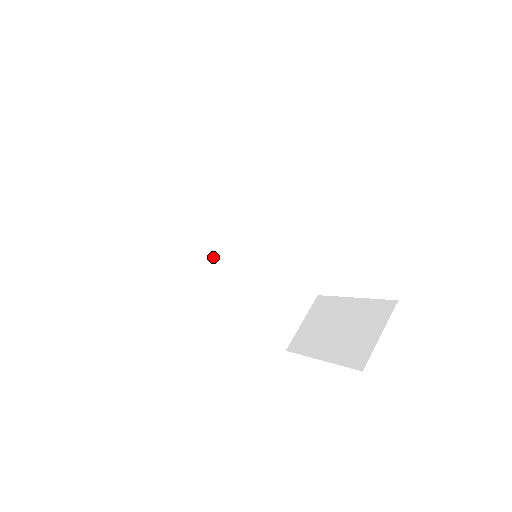
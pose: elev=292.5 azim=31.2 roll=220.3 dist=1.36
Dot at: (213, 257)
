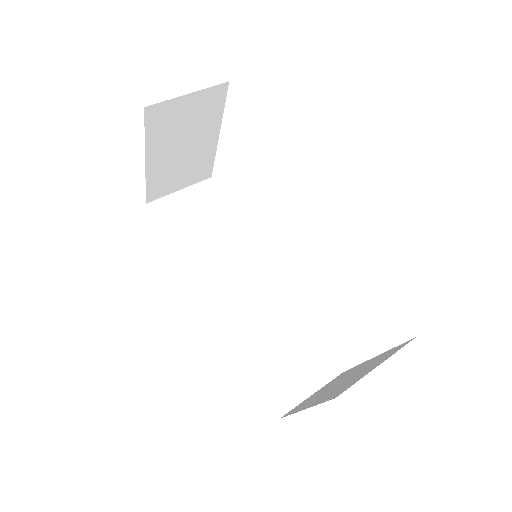
Dot at: (226, 277)
